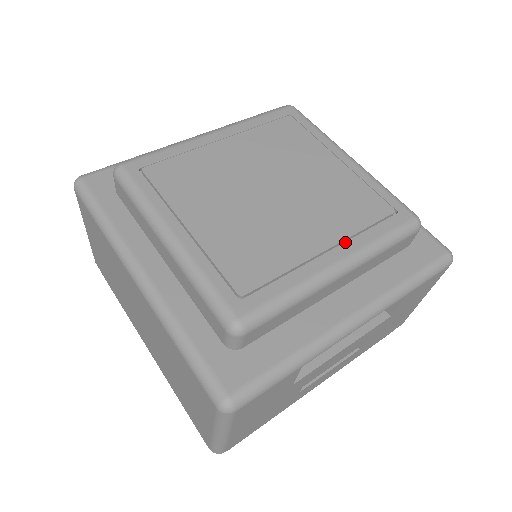
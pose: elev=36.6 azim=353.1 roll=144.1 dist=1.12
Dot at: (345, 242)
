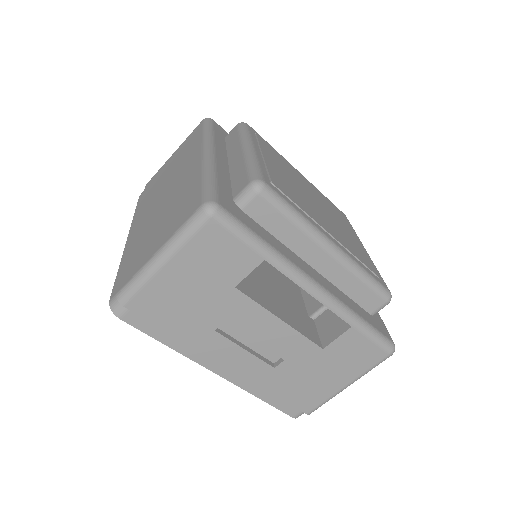
Dot at: (343, 247)
